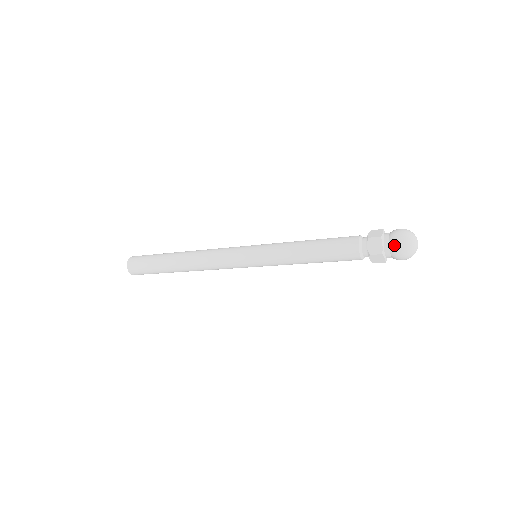
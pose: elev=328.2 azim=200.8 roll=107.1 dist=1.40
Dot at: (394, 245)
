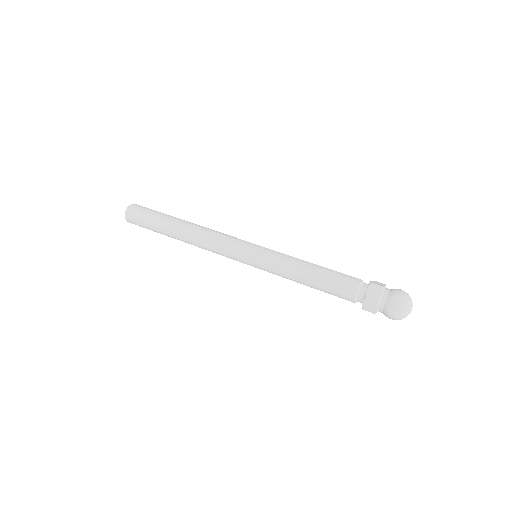
Dot at: (387, 313)
